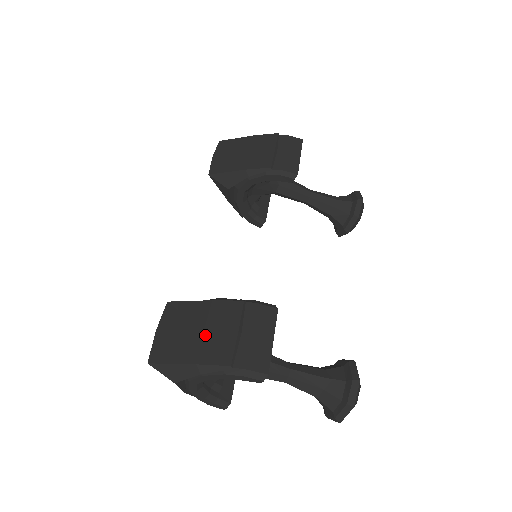
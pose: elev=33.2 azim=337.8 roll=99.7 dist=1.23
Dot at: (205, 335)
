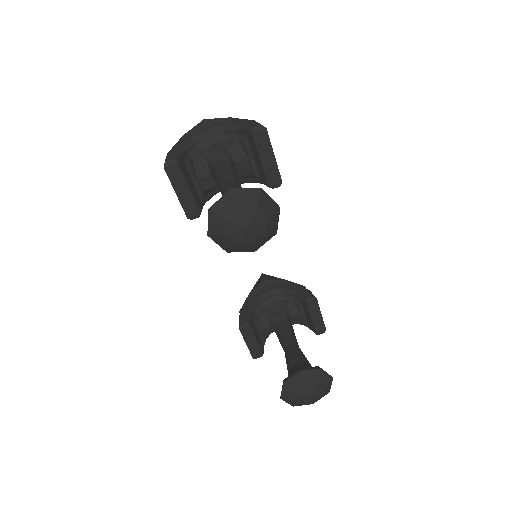
Dot at: occluded
